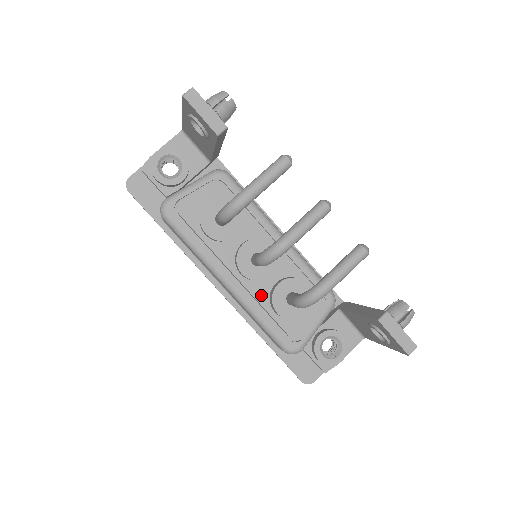
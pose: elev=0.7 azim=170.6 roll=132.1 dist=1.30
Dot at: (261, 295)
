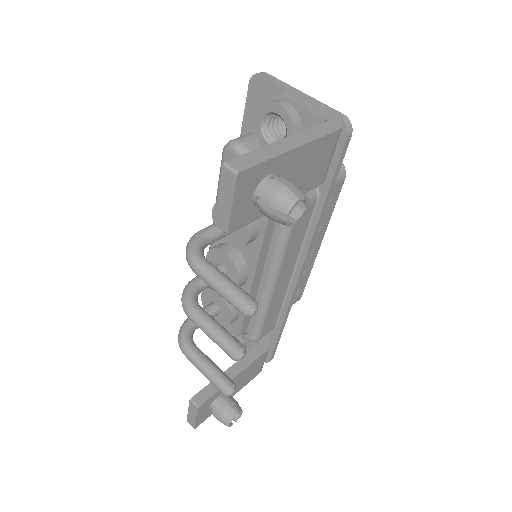
Dot at: occluded
